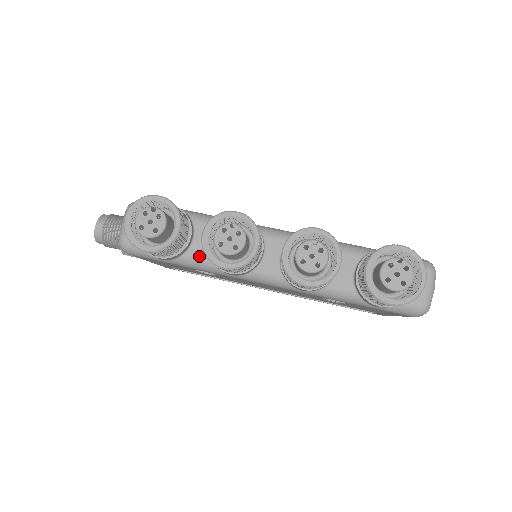
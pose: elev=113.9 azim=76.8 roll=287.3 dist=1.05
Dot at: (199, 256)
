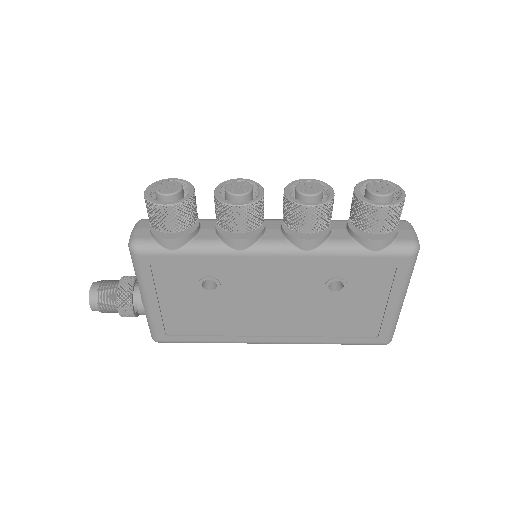
Dot at: (208, 238)
